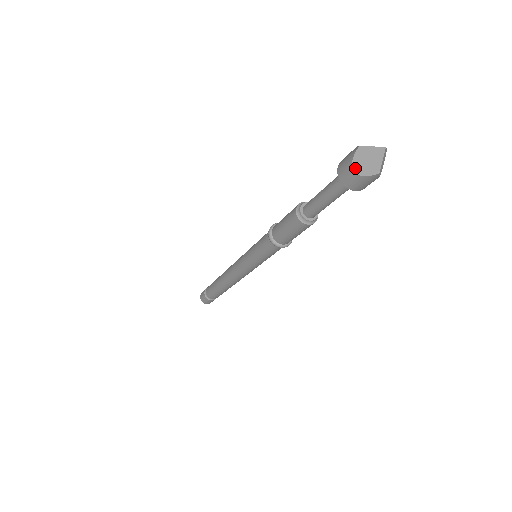
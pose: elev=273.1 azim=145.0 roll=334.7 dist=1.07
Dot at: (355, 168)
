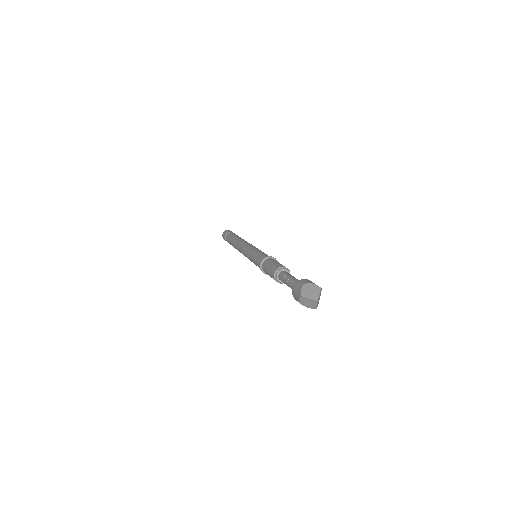
Dot at: (301, 303)
